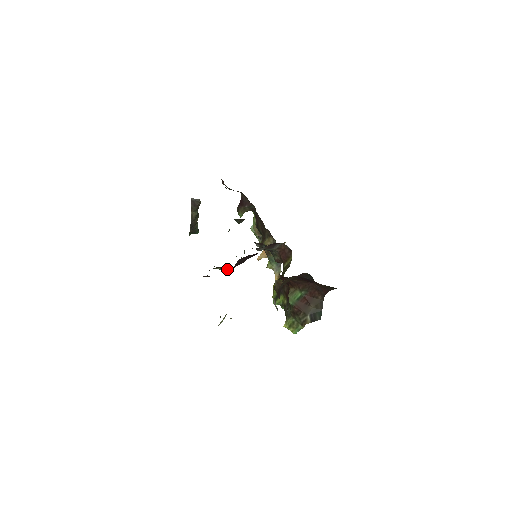
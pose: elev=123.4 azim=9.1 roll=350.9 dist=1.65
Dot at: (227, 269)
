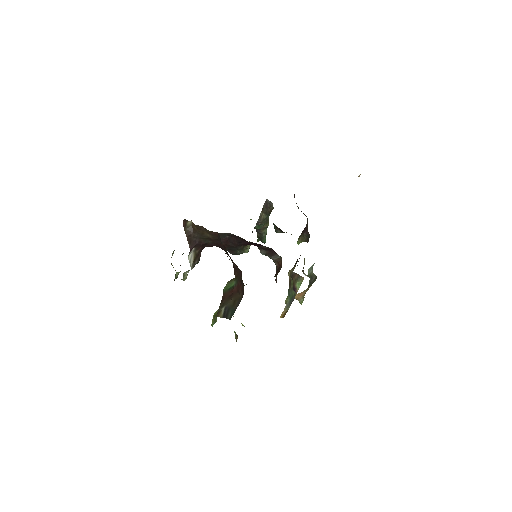
Dot at: occluded
